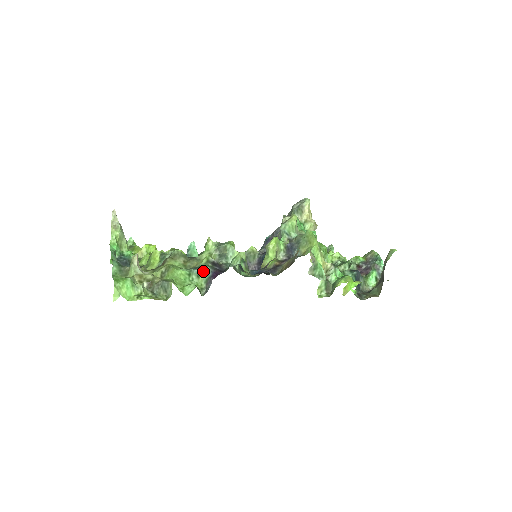
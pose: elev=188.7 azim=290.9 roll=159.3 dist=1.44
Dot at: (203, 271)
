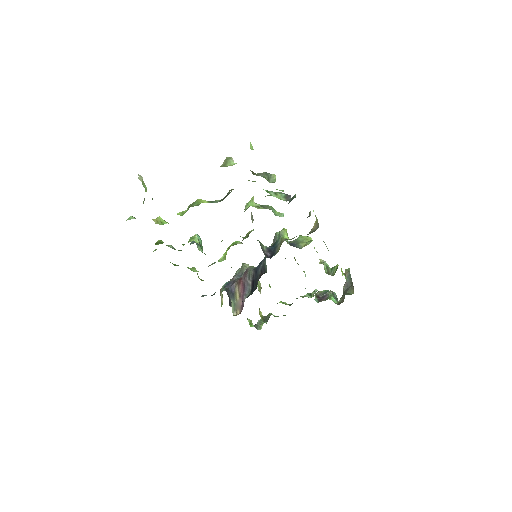
Dot at: (278, 192)
